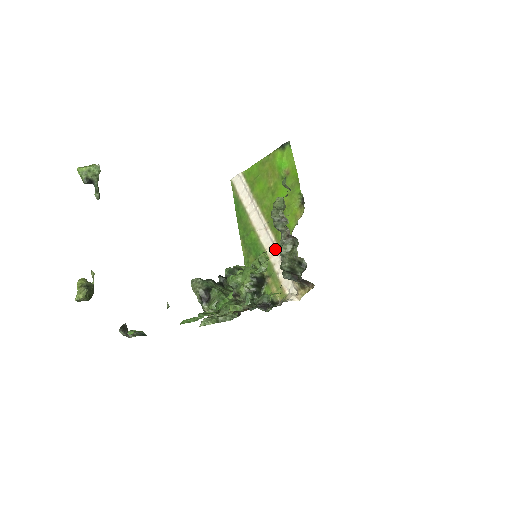
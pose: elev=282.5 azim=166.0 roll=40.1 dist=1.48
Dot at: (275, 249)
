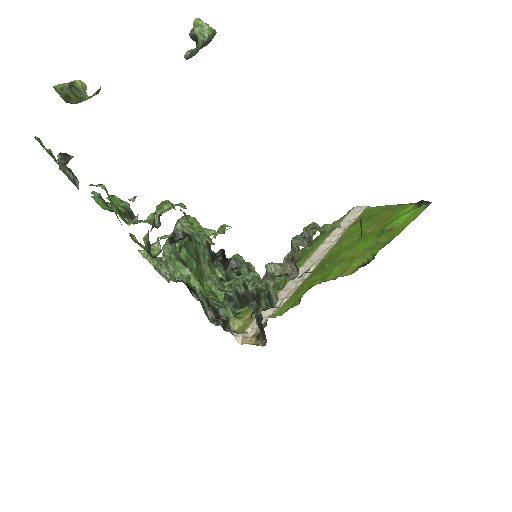
Dot at: (295, 286)
